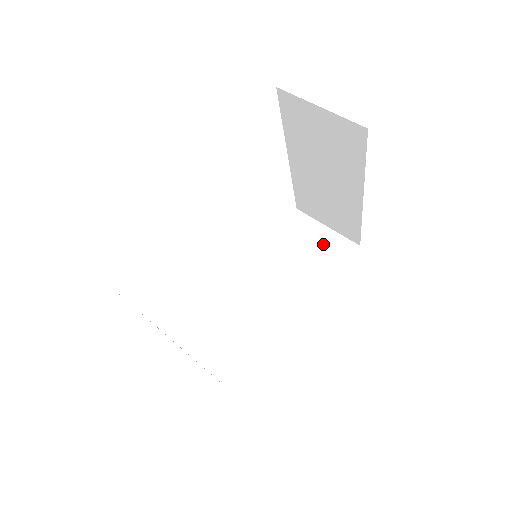
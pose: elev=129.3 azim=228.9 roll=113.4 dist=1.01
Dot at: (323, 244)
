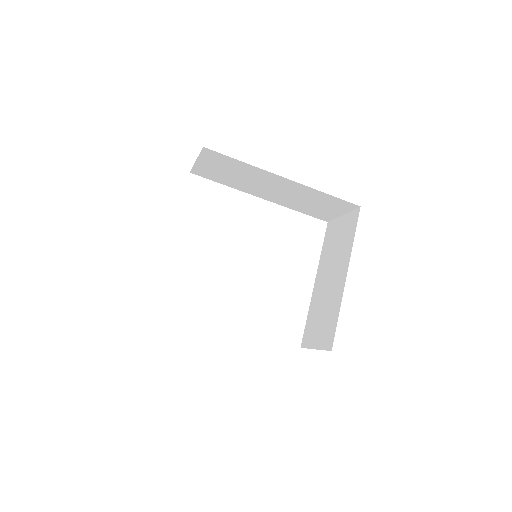
Dot at: occluded
